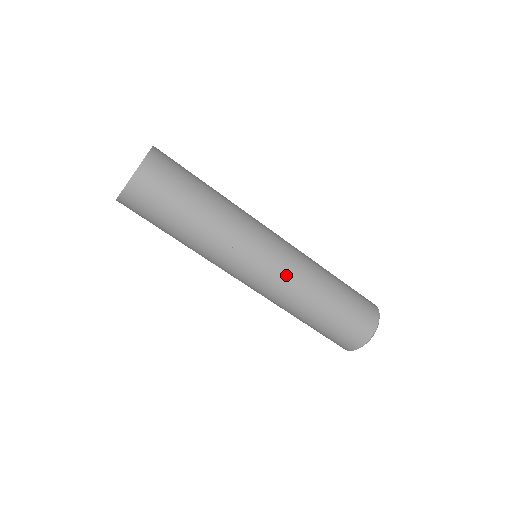
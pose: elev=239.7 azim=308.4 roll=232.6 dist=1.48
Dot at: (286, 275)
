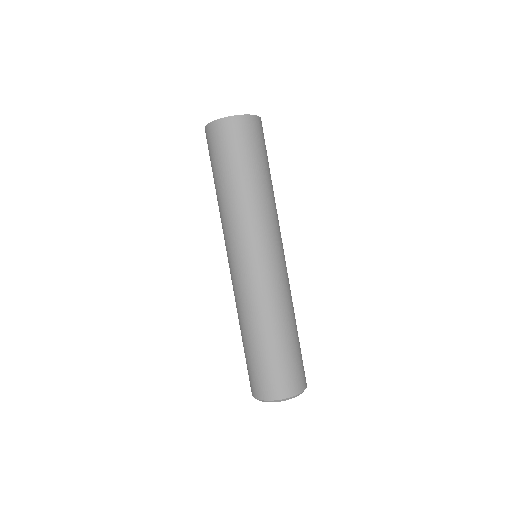
Dot at: (252, 284)
